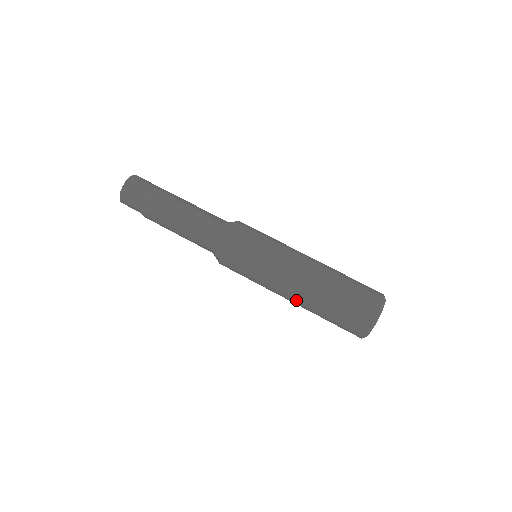
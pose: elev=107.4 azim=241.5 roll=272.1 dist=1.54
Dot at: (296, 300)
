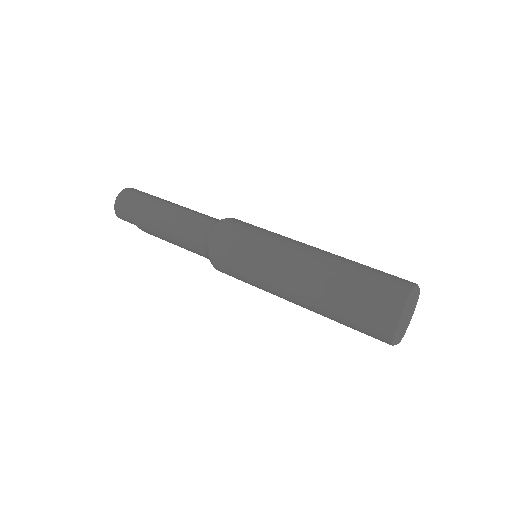
Dot at: (301, 300)
